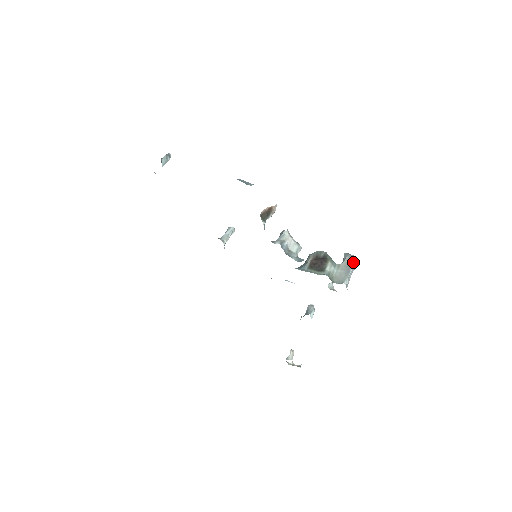
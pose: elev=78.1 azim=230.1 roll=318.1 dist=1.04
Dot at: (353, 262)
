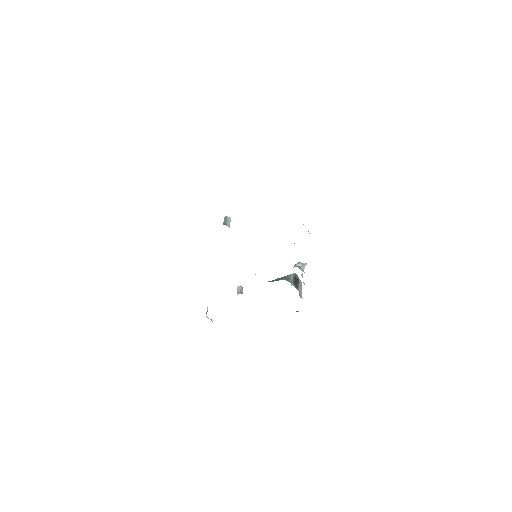
Dot at: occluded
